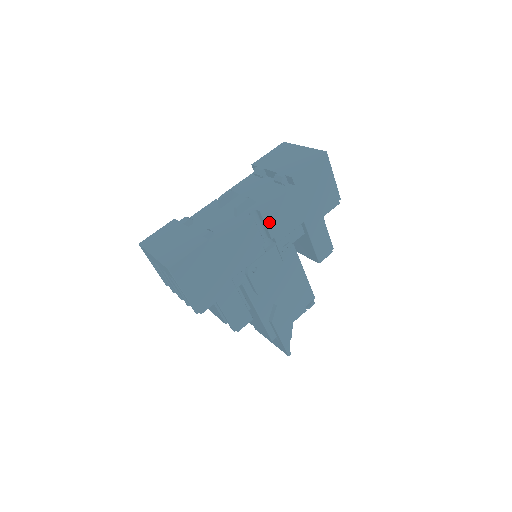
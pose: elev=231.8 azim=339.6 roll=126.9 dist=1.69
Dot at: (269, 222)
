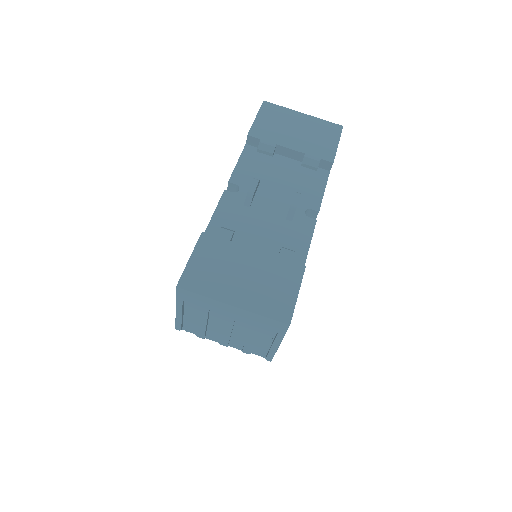
Dot at: occluded
